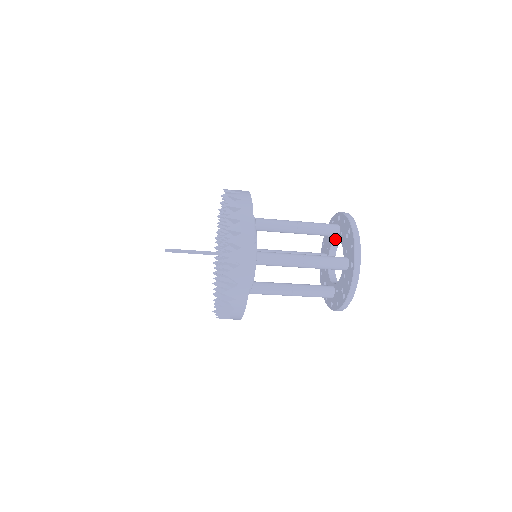
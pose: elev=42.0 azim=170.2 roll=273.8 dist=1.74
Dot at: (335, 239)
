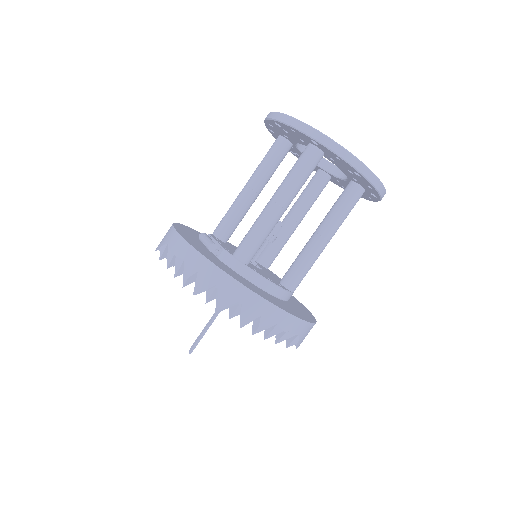
Dot at: (296, 149)
